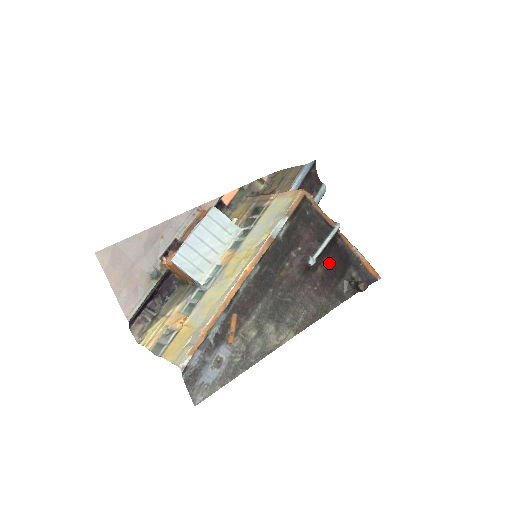
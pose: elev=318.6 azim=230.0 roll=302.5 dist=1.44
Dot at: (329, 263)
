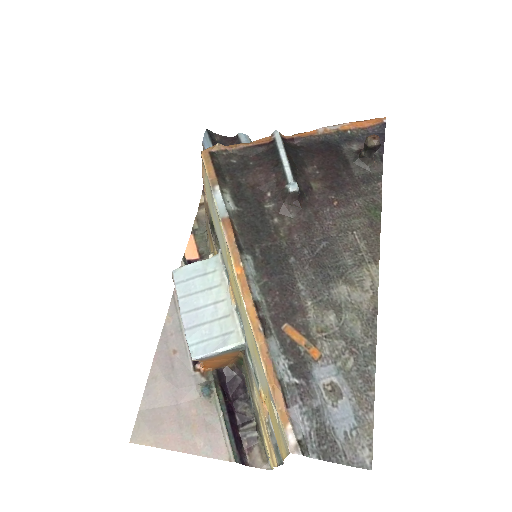
Dot at: (316, 169)
